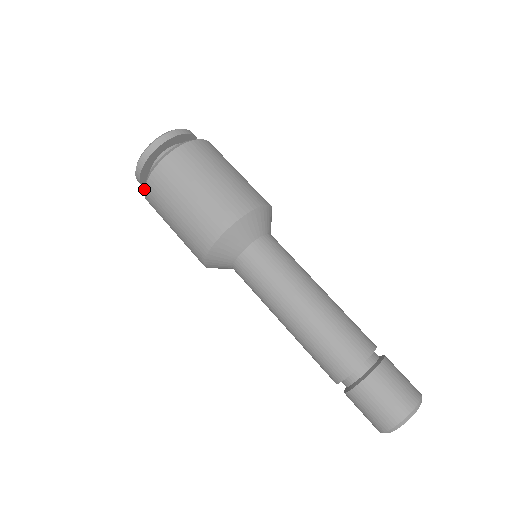
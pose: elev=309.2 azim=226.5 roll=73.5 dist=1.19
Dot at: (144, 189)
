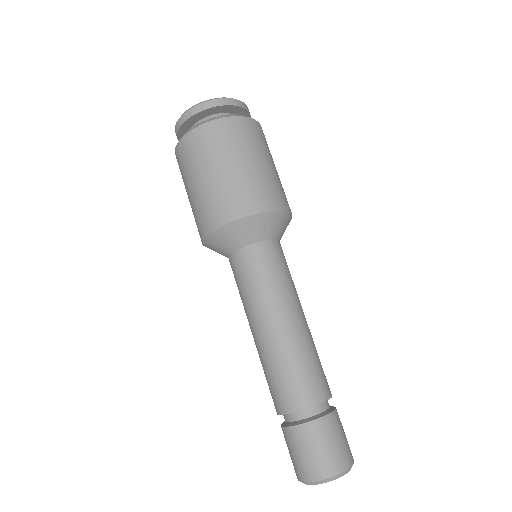
Dot at: (182, 137)
